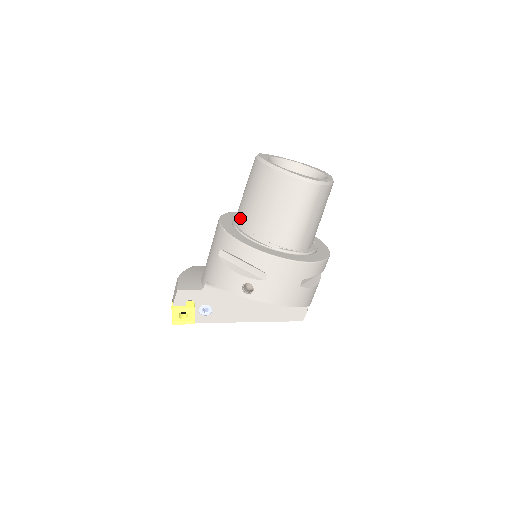
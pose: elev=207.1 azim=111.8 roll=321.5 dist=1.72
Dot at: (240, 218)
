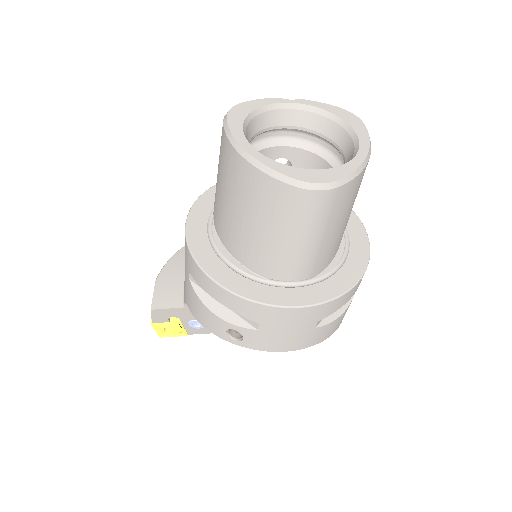
Dot at: (216, 219)
